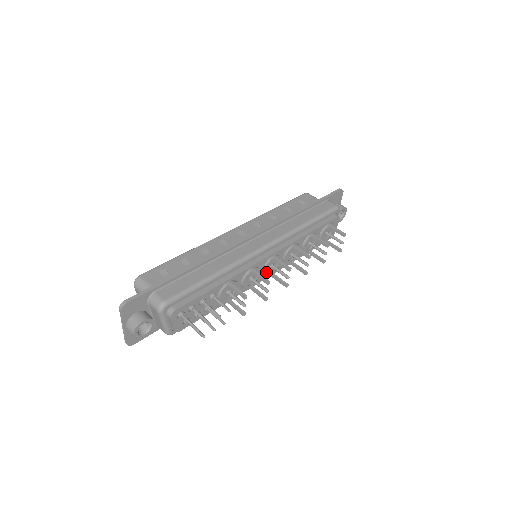
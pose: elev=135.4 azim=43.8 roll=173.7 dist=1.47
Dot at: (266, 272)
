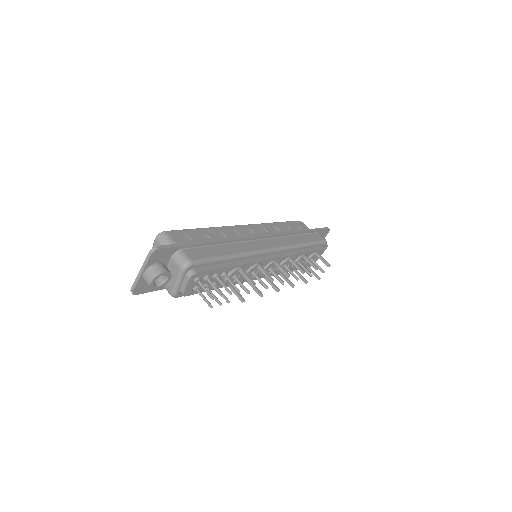
Dot at: occluded
